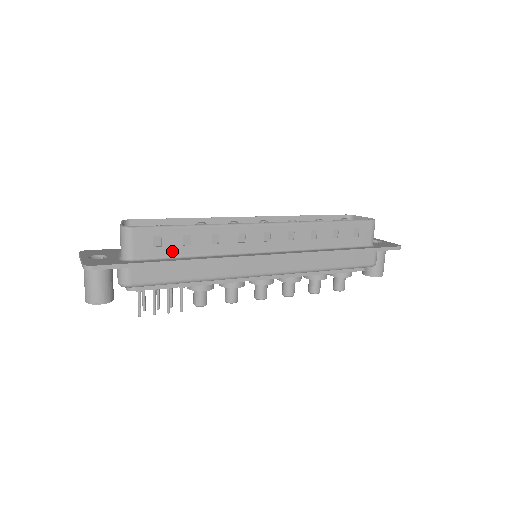
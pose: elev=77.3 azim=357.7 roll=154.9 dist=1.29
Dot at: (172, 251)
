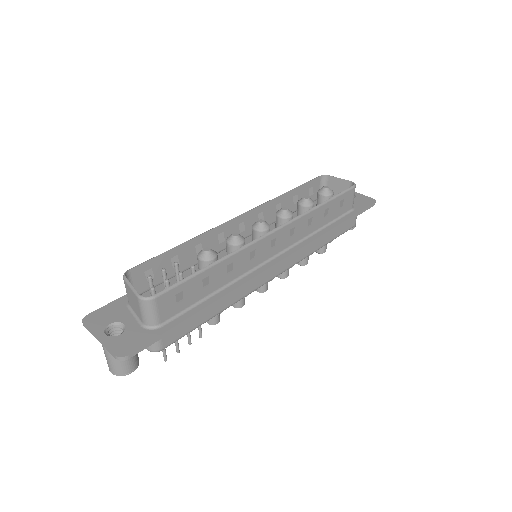
Dot at: (194, 299)
